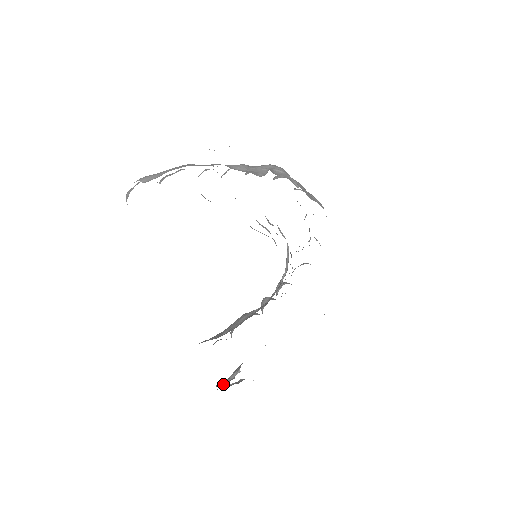
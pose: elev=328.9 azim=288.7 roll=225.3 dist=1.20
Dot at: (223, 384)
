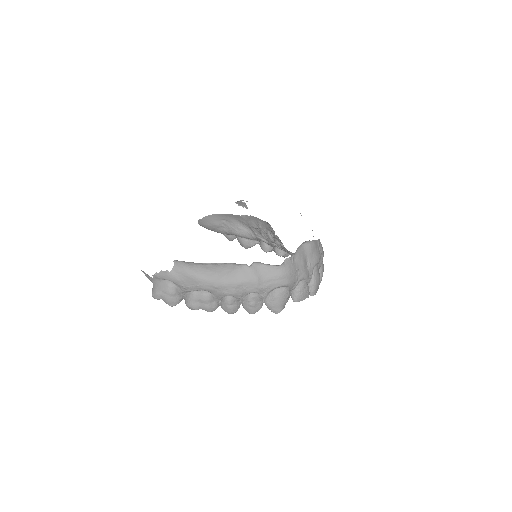
Dot at: occluded
